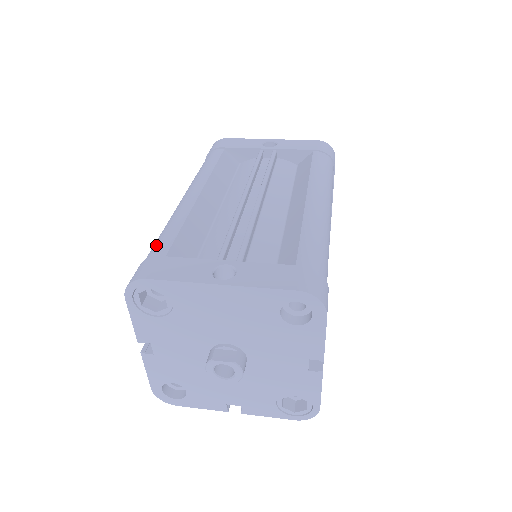
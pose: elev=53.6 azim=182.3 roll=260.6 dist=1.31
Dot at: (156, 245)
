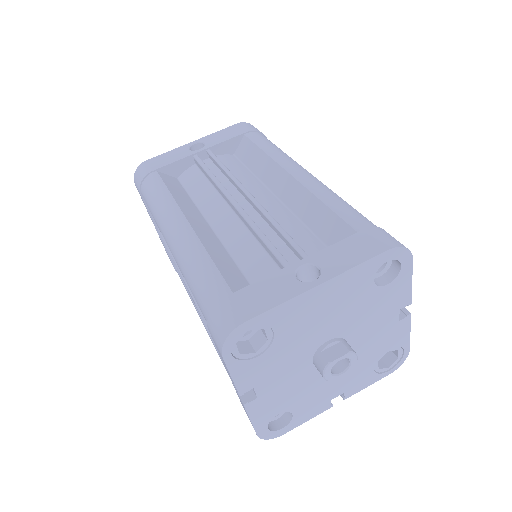
Dot at: (206, 289)
